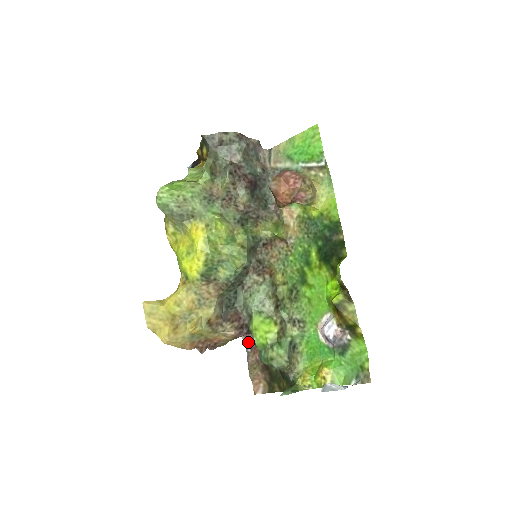
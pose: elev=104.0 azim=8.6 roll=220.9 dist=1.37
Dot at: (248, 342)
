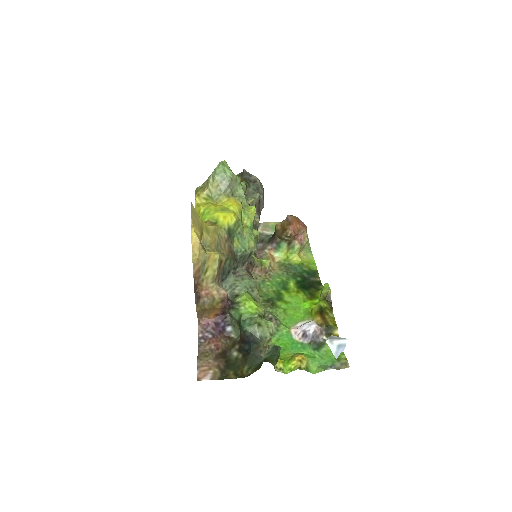
Dot at: (203, 333)
